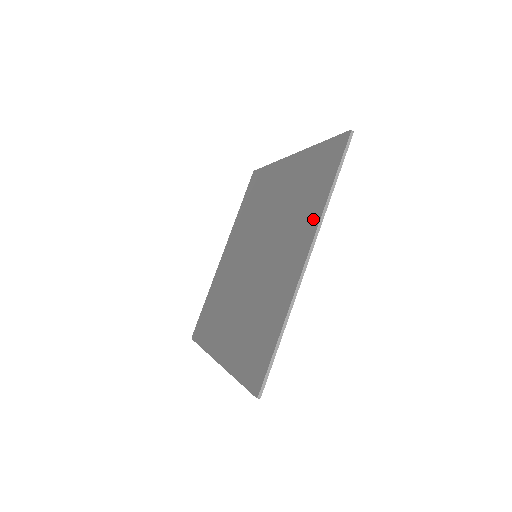
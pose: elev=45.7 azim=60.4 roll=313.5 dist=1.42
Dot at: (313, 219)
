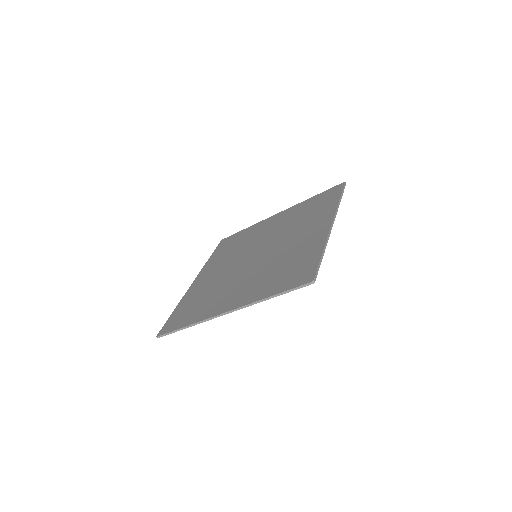
Dot at: (328, 212)
